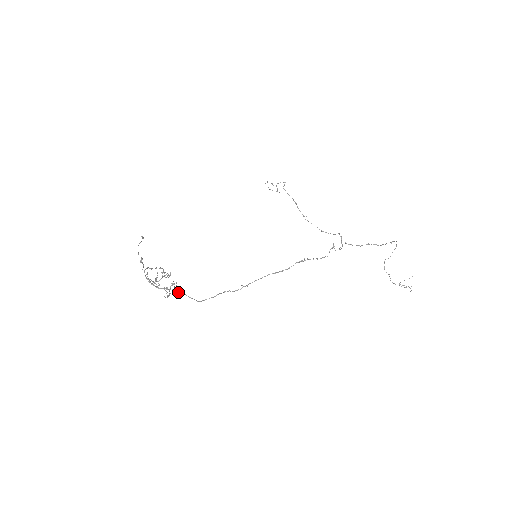
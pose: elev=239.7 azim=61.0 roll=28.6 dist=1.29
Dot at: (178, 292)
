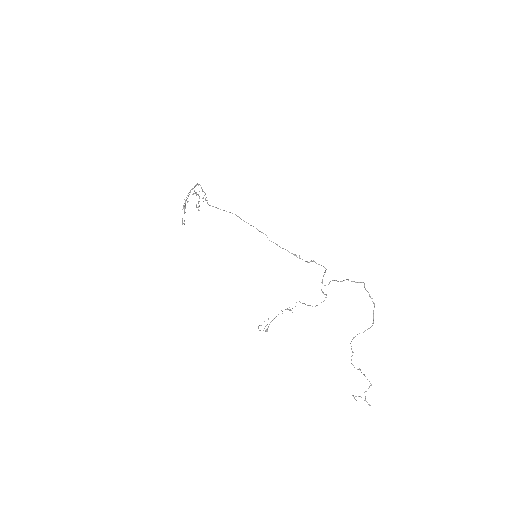
Dot at: occluded
